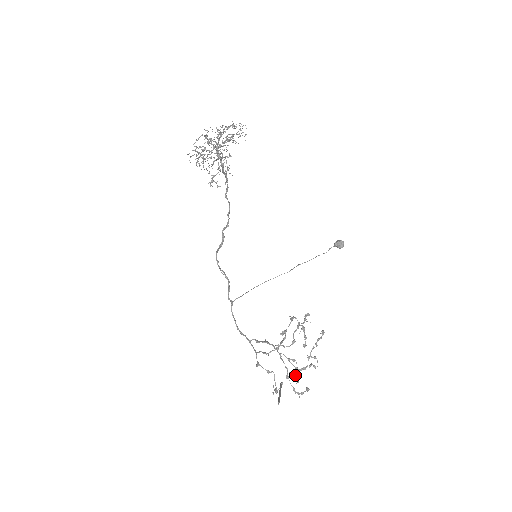
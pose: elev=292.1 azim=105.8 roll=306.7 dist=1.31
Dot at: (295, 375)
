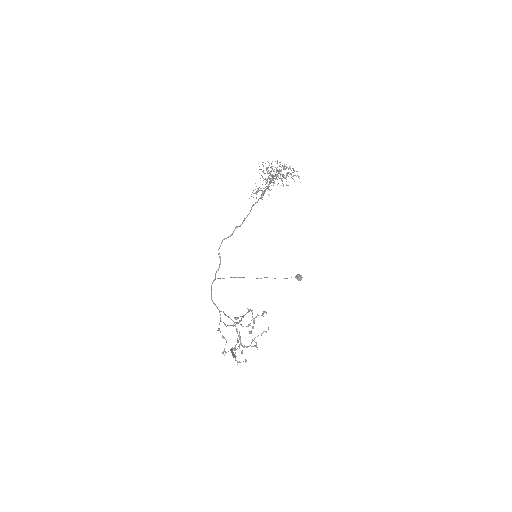
Dot at: (236, 349)
